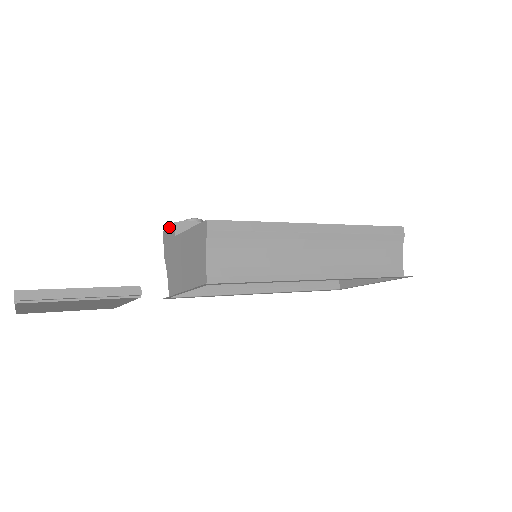
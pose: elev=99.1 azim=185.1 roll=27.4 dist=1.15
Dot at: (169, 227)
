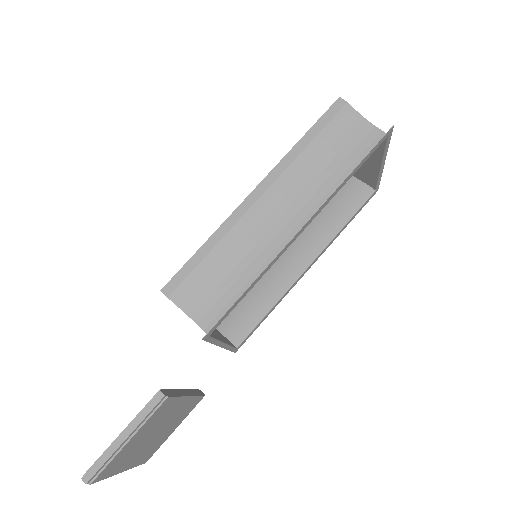
Dot at: occluded
